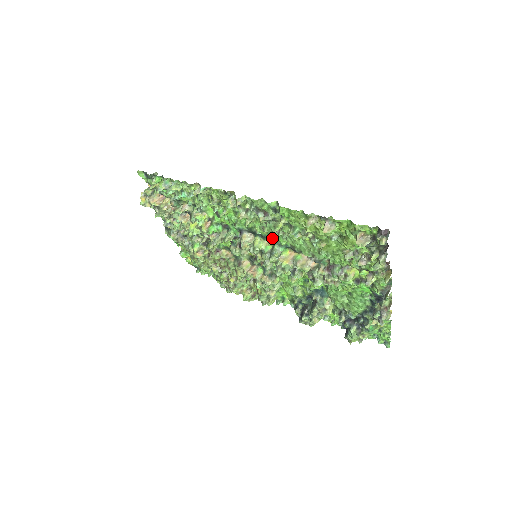
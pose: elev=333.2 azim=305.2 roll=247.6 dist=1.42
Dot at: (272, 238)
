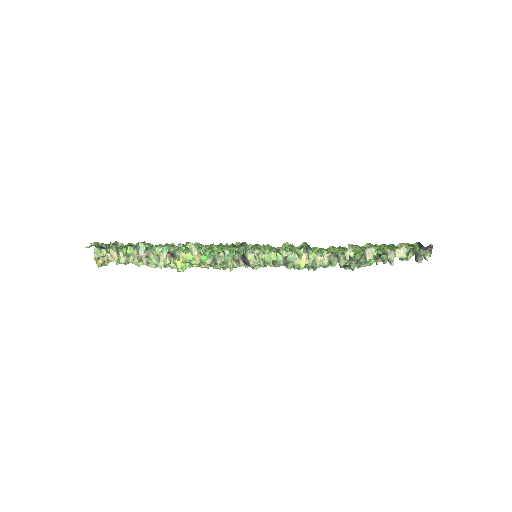
Dot at: occluded
